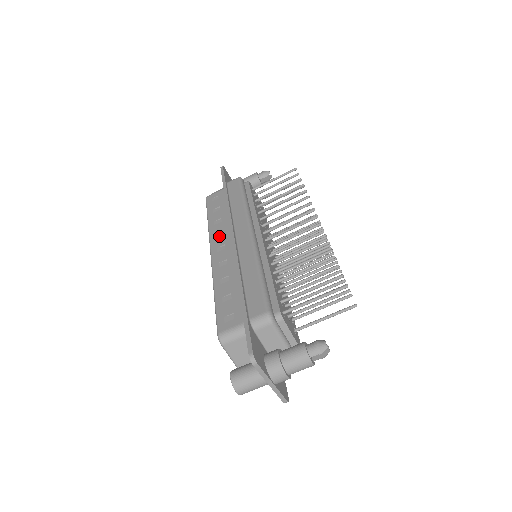
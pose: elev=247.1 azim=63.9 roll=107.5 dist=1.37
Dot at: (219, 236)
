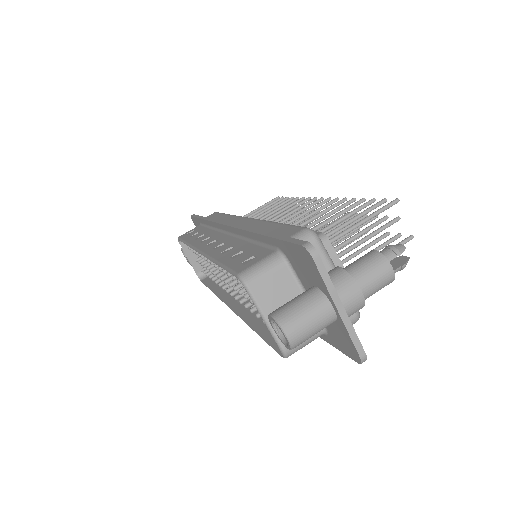
Dot at: (206, 240)
